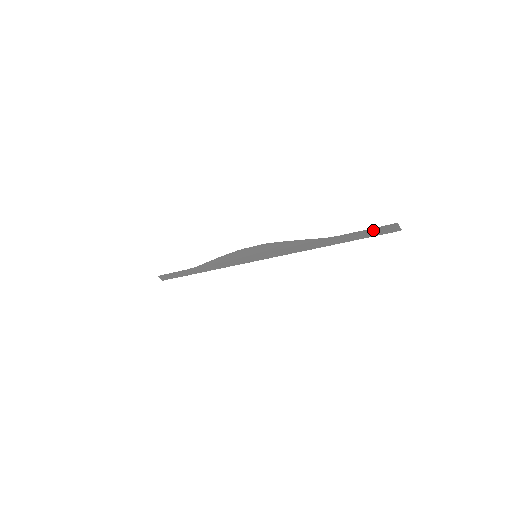
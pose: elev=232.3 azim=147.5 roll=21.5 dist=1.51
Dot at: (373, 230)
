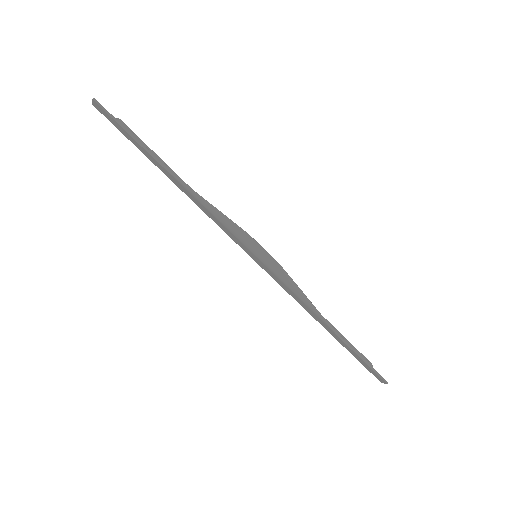
Dot at: (369, 367)
